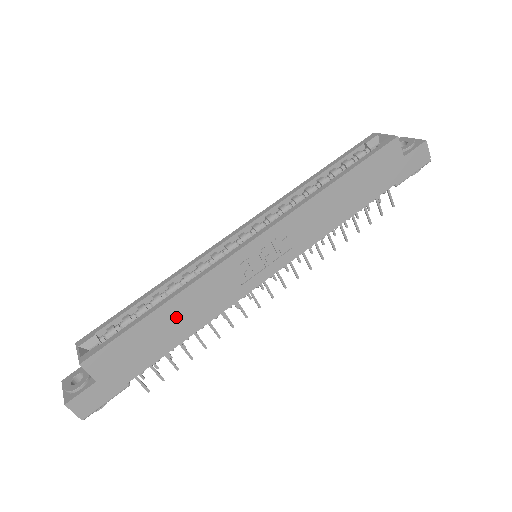
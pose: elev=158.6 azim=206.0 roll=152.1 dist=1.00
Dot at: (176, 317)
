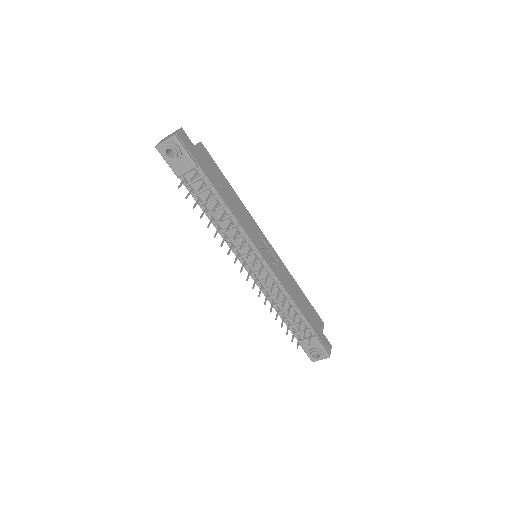
Dot at: (232, 198)
